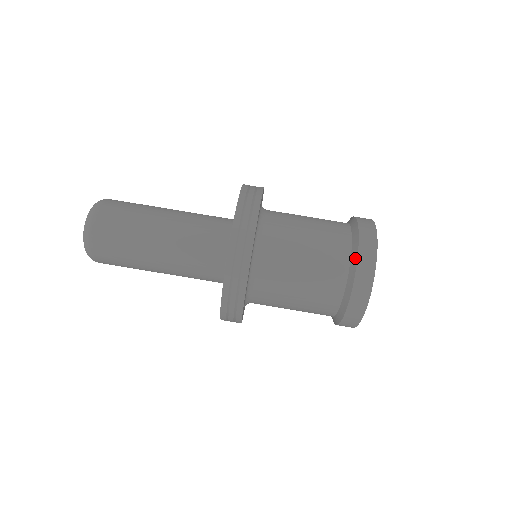
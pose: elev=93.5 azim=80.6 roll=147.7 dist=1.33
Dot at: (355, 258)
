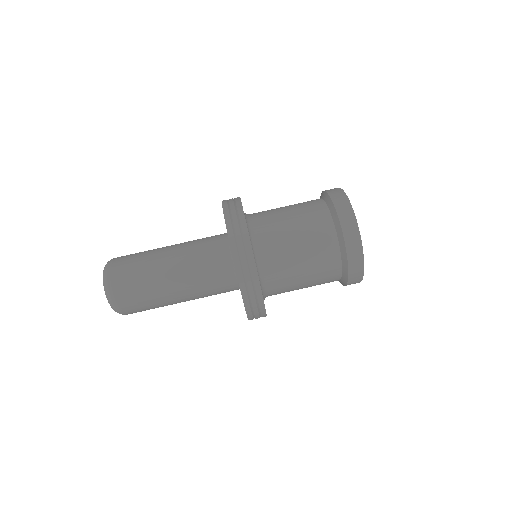
Dot at: (339, 226)
